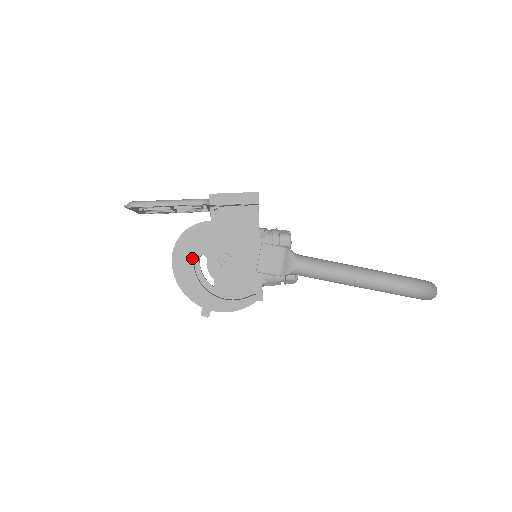
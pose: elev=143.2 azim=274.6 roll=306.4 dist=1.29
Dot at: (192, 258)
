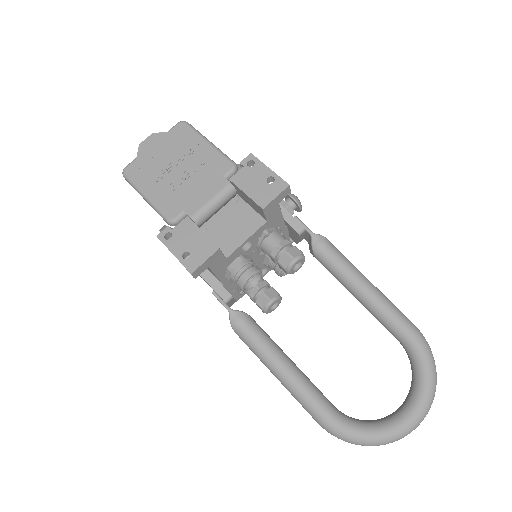
Dot at: occluded
